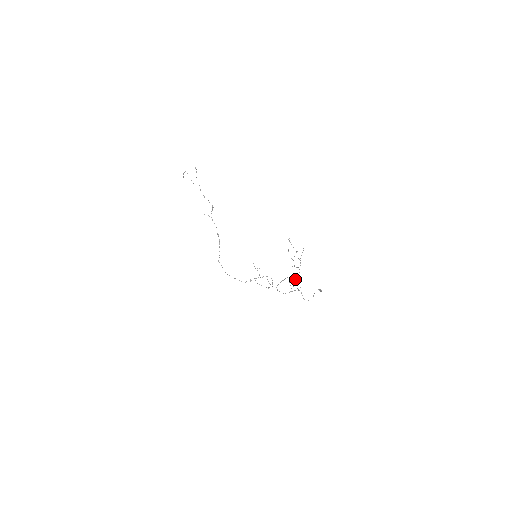
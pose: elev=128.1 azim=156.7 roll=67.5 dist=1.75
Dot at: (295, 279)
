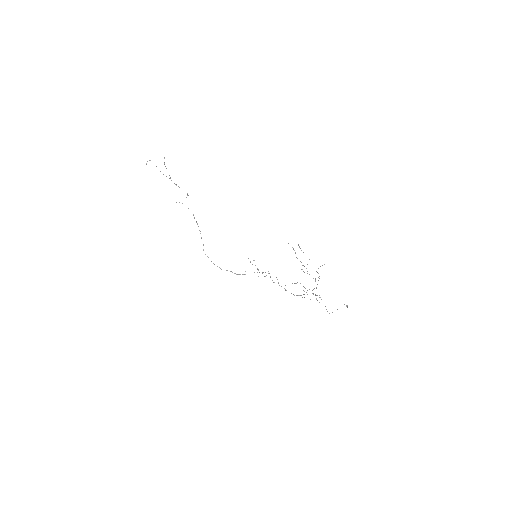
Dot at: occluded
